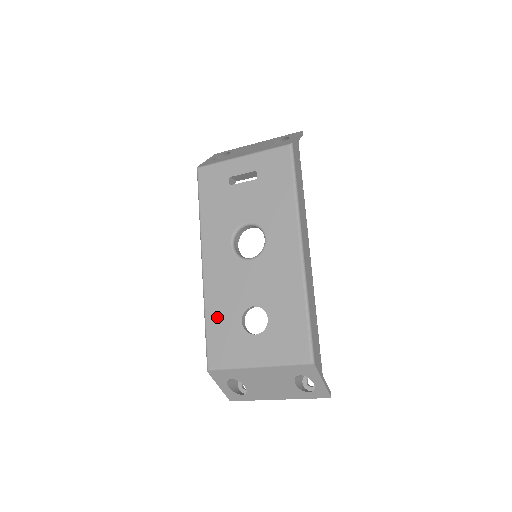
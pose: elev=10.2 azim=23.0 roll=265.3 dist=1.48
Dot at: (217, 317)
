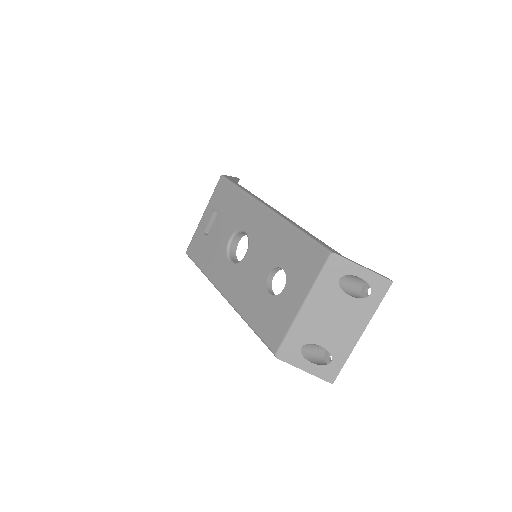
Dot at: (254, 313)
